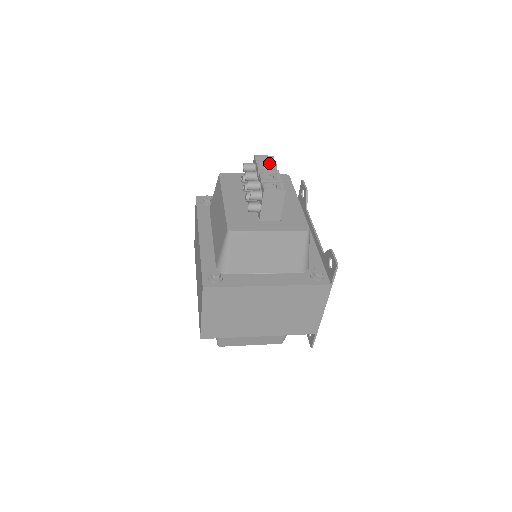
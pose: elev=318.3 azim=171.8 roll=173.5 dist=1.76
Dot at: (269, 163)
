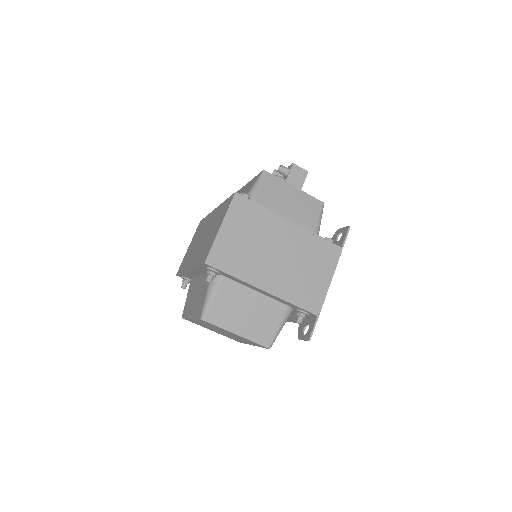
Dot at: occluded
